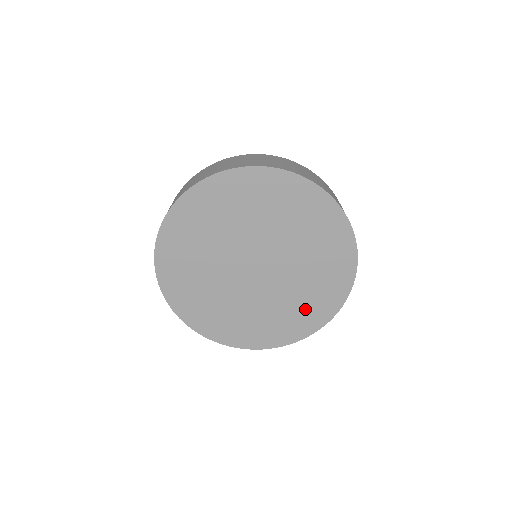
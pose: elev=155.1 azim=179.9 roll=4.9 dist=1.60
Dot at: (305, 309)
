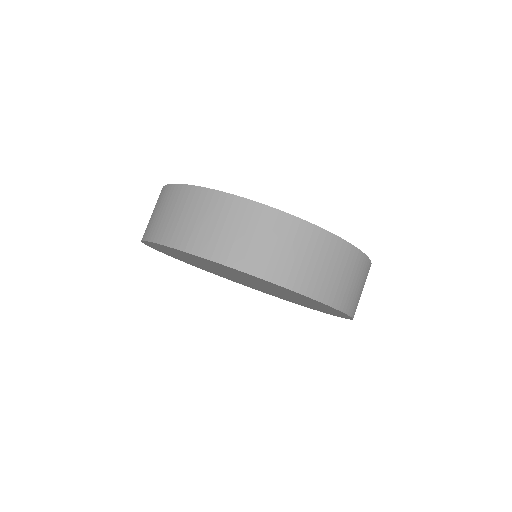
Dot at: occluded
